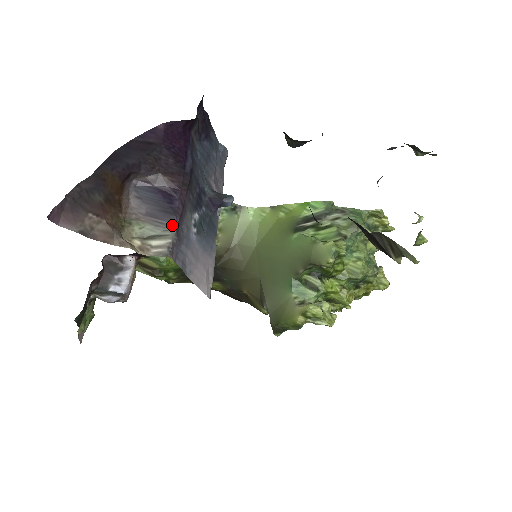
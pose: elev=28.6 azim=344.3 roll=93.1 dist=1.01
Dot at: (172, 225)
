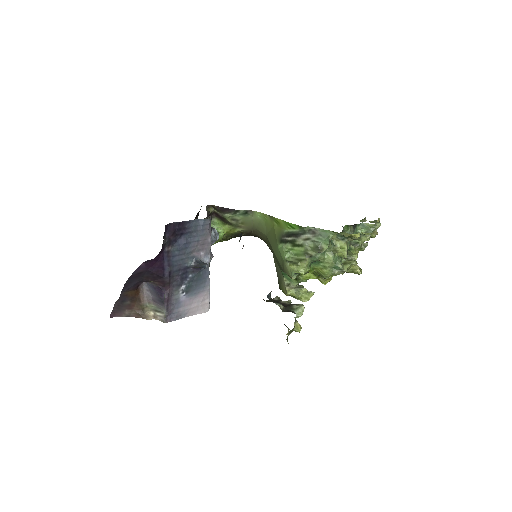
Dot at: (163, 308)
